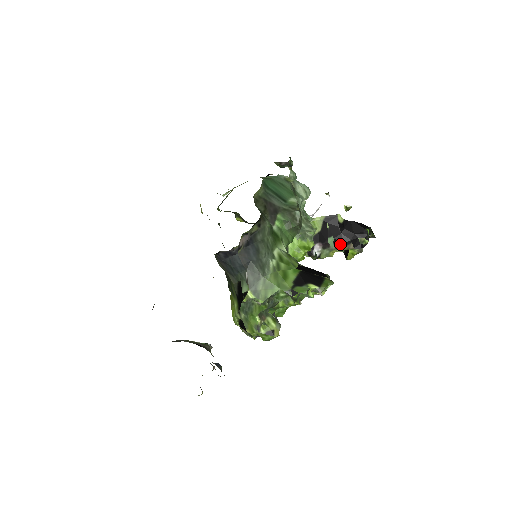
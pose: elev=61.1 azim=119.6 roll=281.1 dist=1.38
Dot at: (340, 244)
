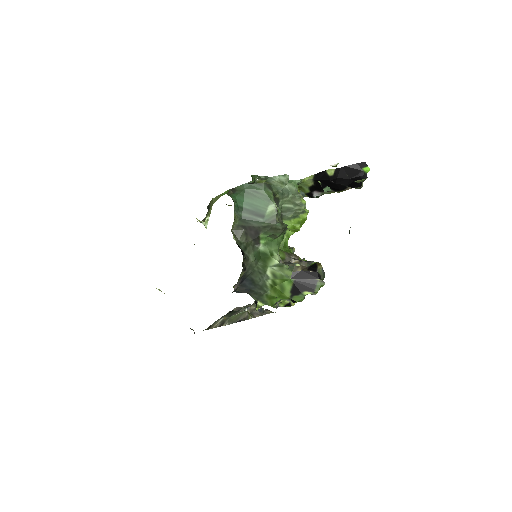
Dot at: (337, 190)
